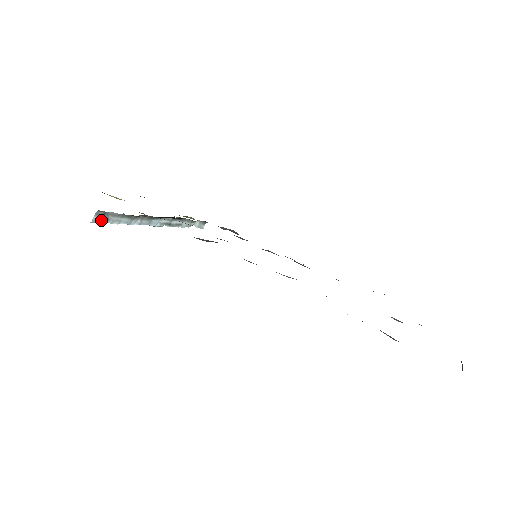
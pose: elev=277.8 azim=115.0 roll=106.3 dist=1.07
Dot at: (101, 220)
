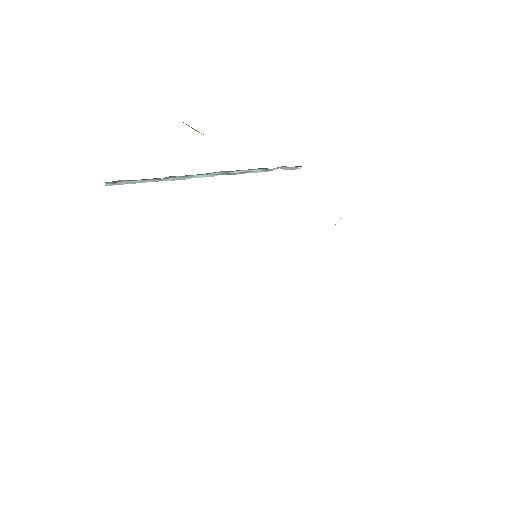
Dot at: (117, 184)
